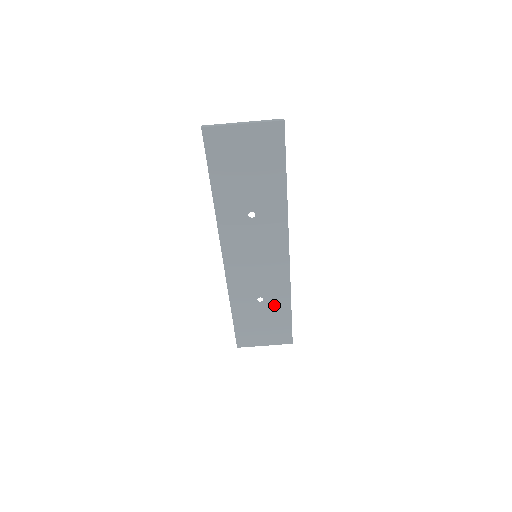
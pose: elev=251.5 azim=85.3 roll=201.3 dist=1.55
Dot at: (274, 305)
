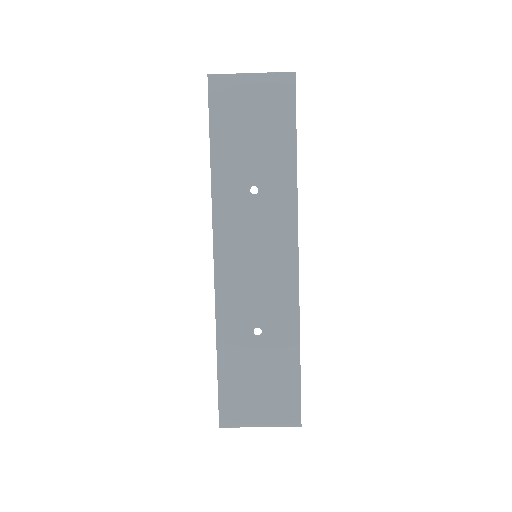
Dot at: (276, 344)
